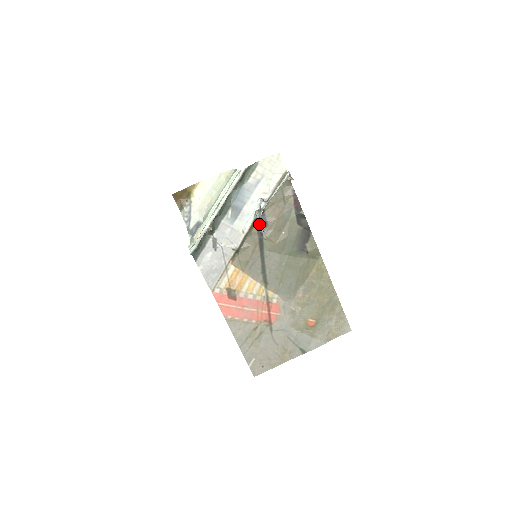
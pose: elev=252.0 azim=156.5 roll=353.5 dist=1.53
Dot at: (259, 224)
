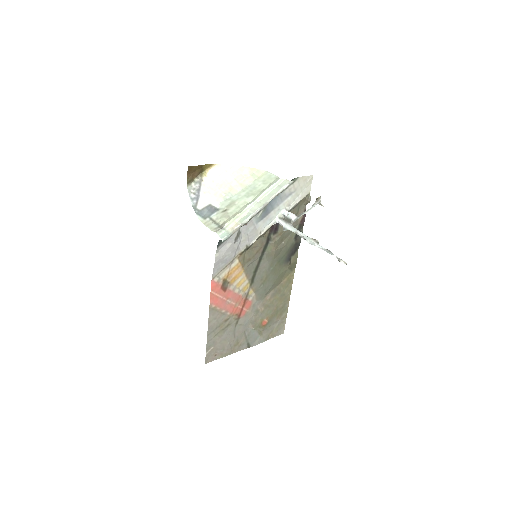
Dot at: (311, 240)
